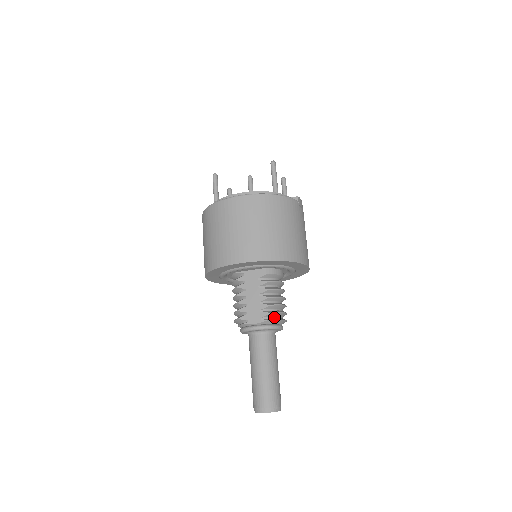
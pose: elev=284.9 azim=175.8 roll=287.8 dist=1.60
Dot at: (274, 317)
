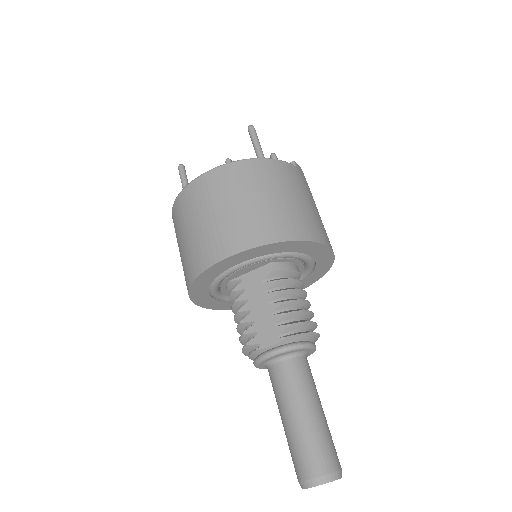
Dot at: (298, 330)
